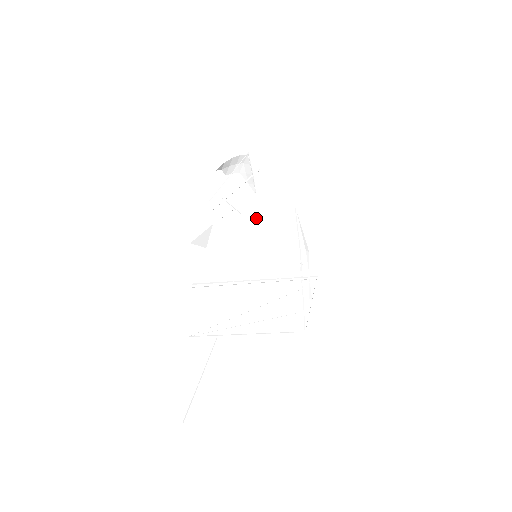
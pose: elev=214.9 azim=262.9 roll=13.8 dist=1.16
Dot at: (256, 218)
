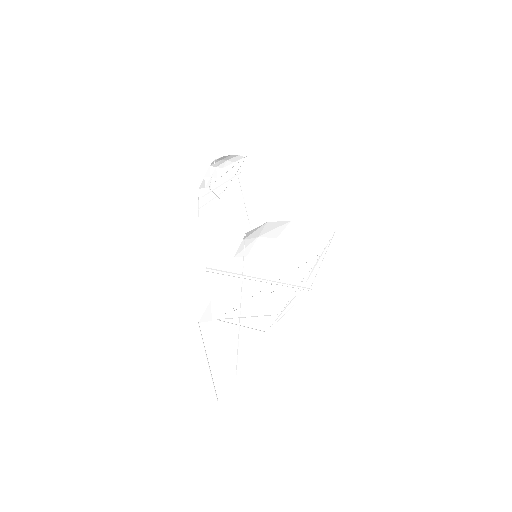
Dot at: (296, 228)
